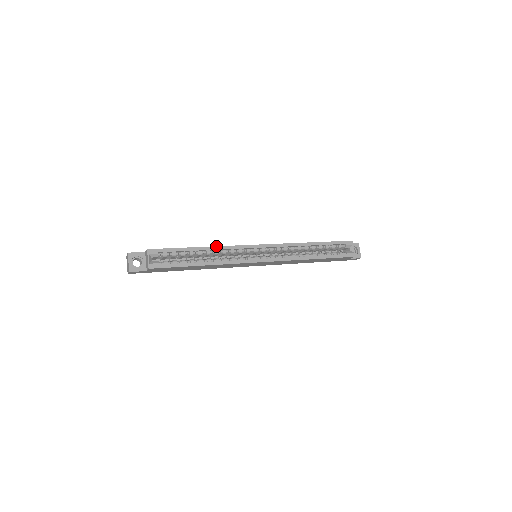
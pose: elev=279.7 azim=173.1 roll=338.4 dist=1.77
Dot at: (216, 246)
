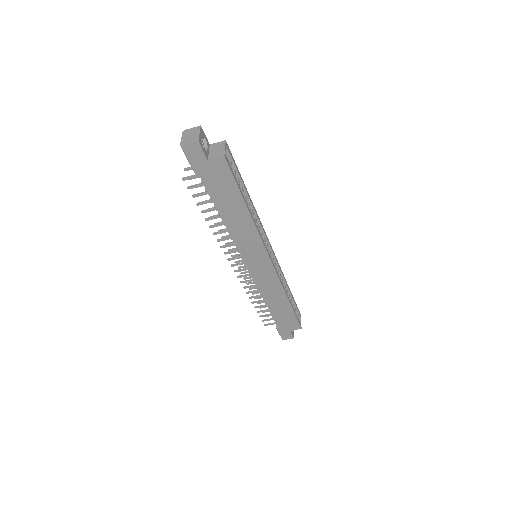
Dot at: occluded
